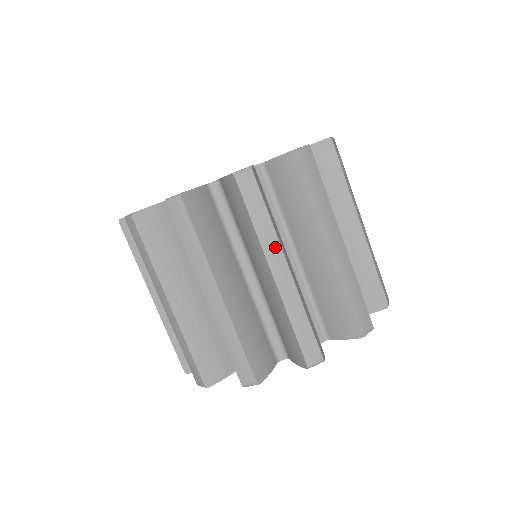
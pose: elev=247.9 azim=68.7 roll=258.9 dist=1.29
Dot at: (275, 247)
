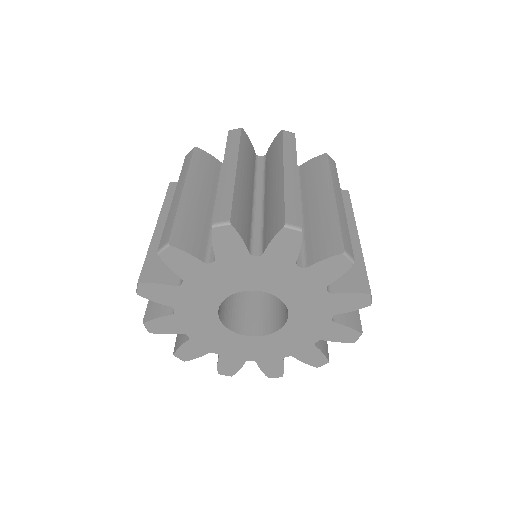
Dot at: (293, 162)
